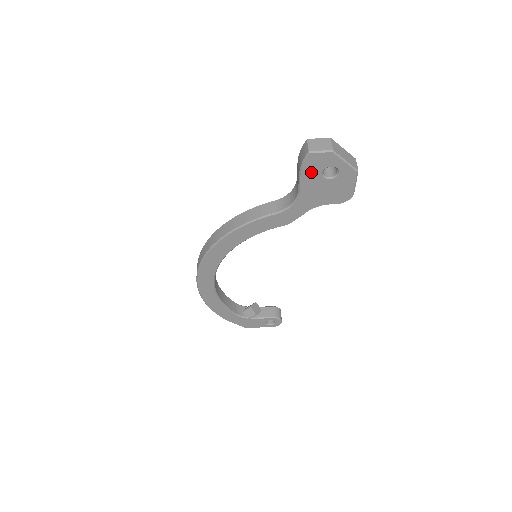
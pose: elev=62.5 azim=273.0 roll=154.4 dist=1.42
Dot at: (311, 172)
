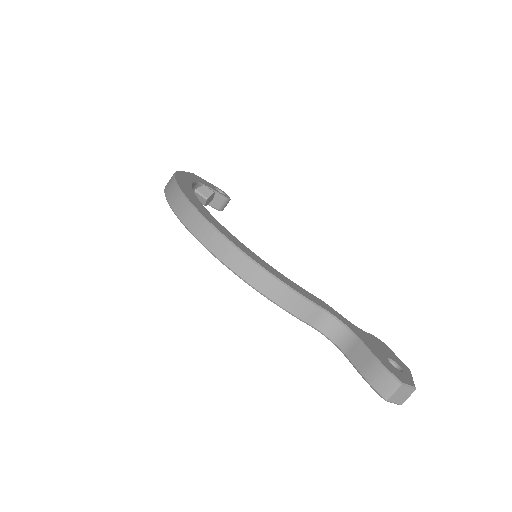
Dot at: occluded
